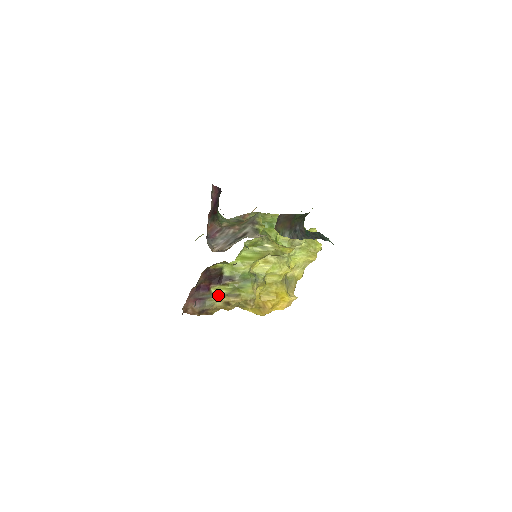
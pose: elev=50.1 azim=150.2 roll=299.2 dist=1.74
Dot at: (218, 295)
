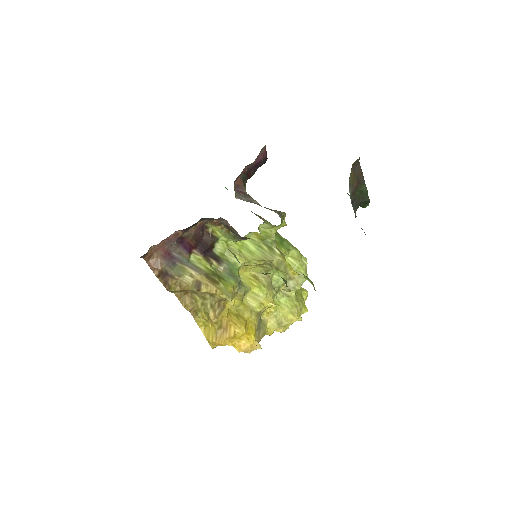
Dot at: (194, 267)
